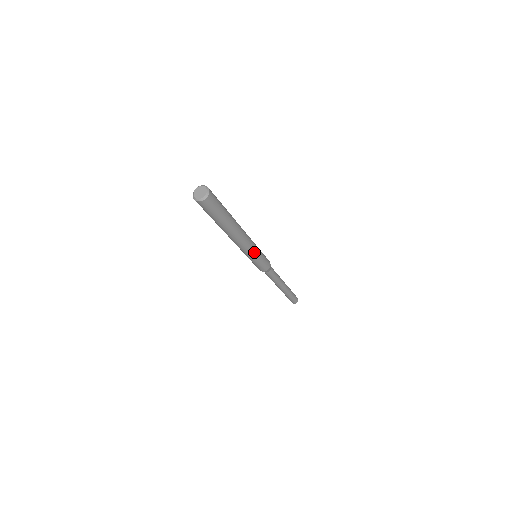
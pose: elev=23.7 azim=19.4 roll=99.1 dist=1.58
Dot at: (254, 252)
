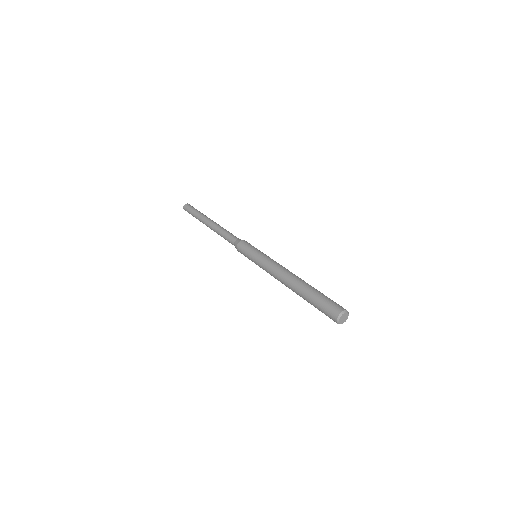
Dot at: occluded
